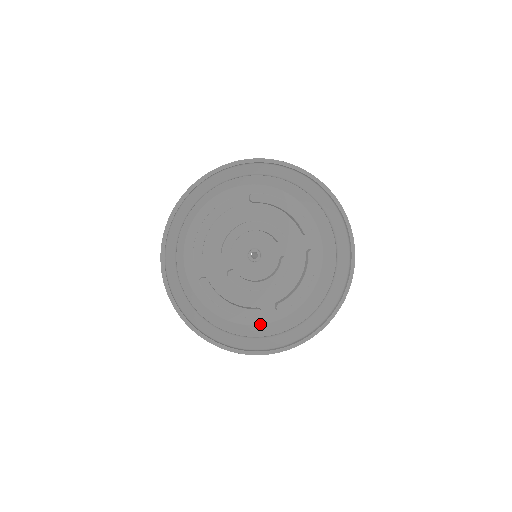
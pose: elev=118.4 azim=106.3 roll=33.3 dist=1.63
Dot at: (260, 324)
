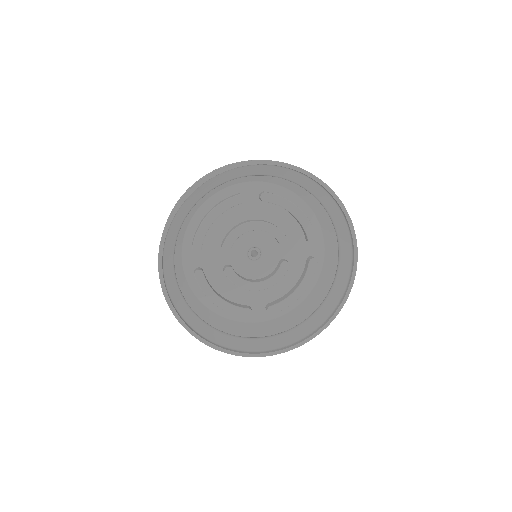
Dot at: (248, 322)
